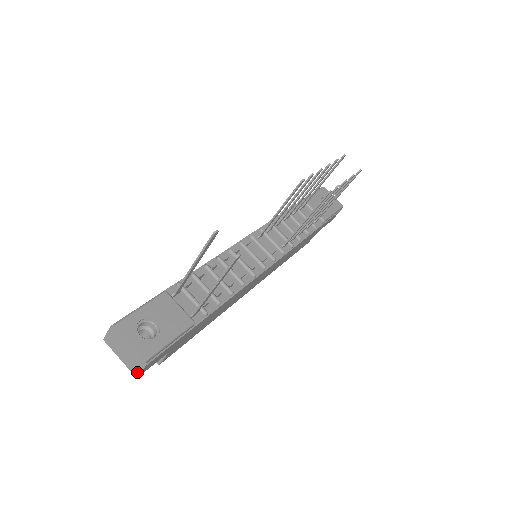
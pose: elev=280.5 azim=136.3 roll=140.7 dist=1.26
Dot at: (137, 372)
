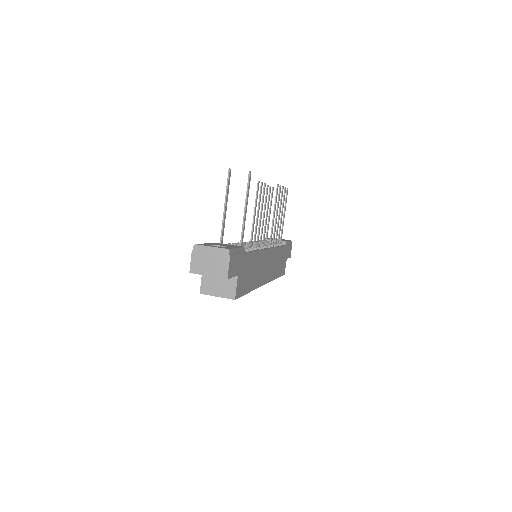
Dot at: (226, 271)
